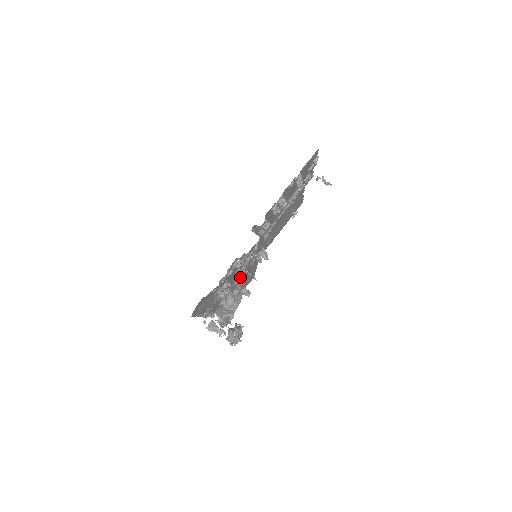
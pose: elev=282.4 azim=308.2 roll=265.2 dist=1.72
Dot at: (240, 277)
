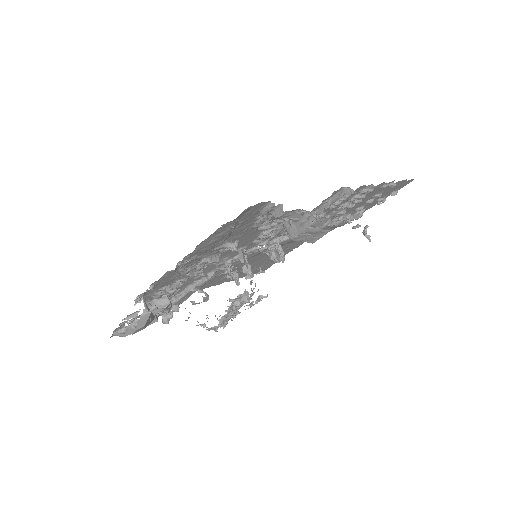
Dot at: (211, 272)
